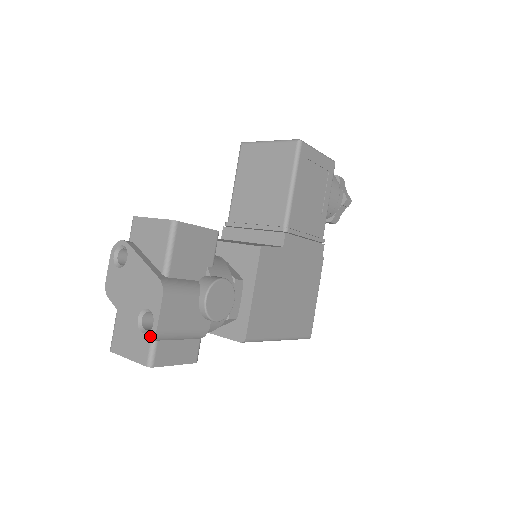
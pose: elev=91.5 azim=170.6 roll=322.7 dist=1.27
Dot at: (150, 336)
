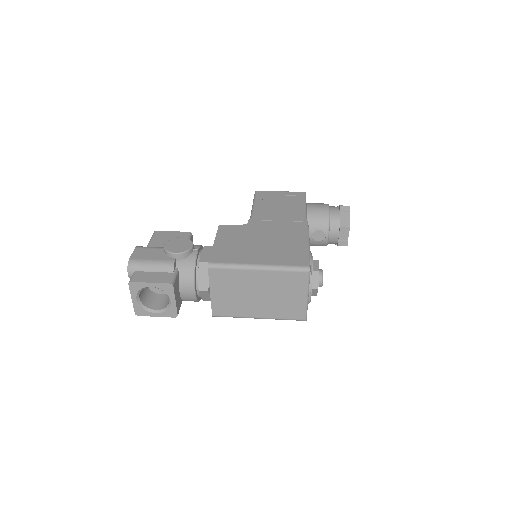
Dot at: (128, 266)
